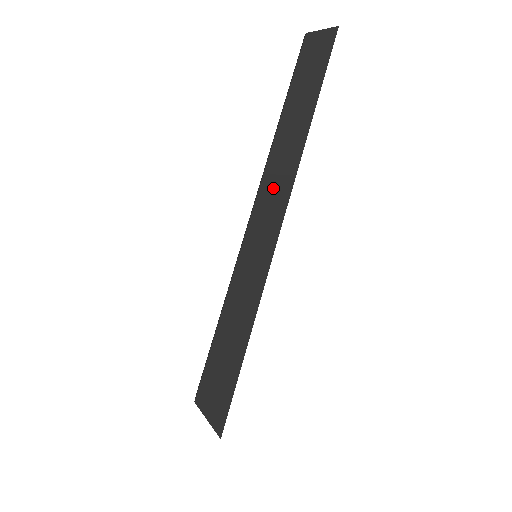
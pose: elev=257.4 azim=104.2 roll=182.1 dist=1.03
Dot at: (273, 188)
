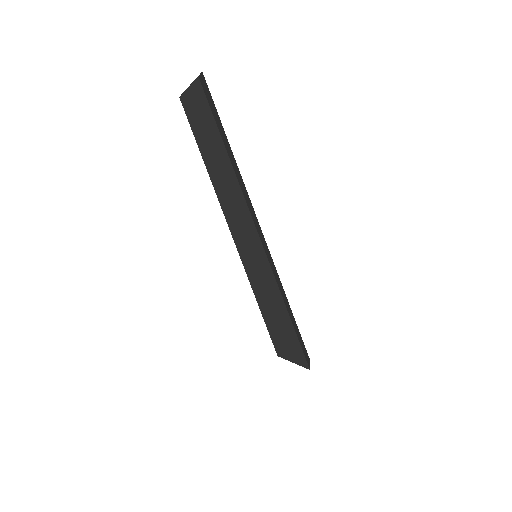
Dot at: (234, 212)
